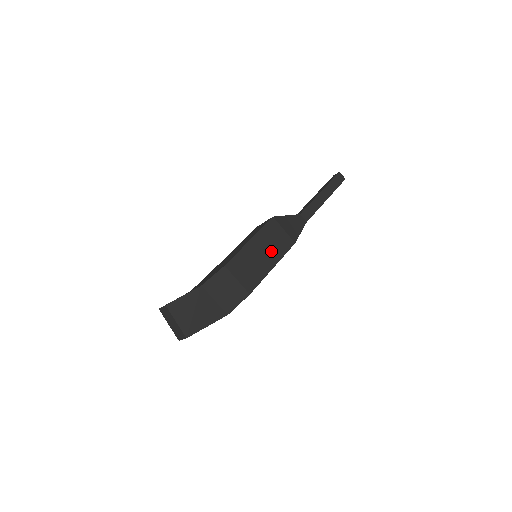
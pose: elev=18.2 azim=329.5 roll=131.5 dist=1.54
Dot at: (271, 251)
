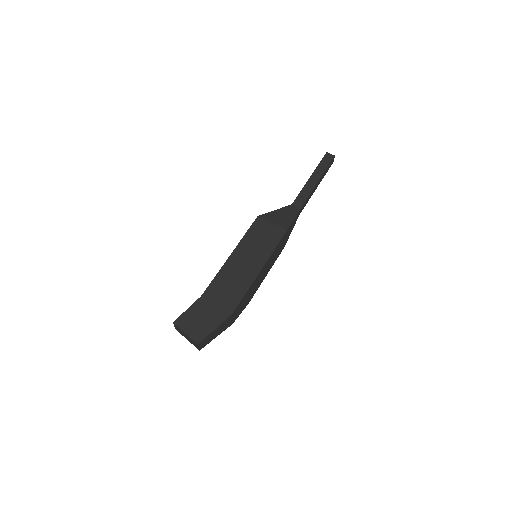
Dot at: (263, 245)
